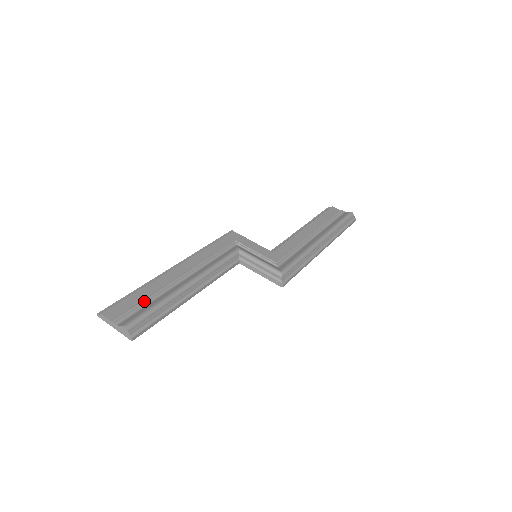
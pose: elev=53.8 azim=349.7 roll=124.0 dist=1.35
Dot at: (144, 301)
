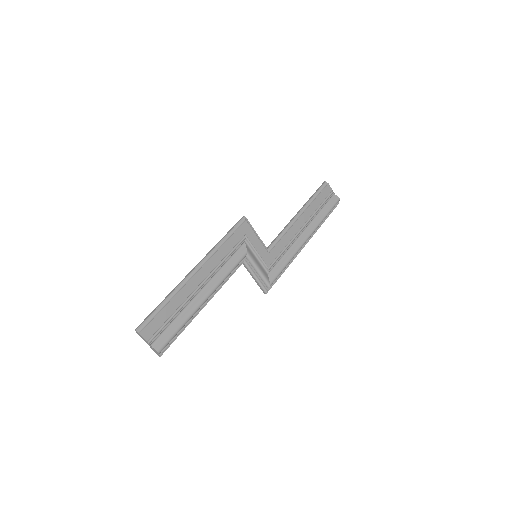
Dot at: (170, 316)
